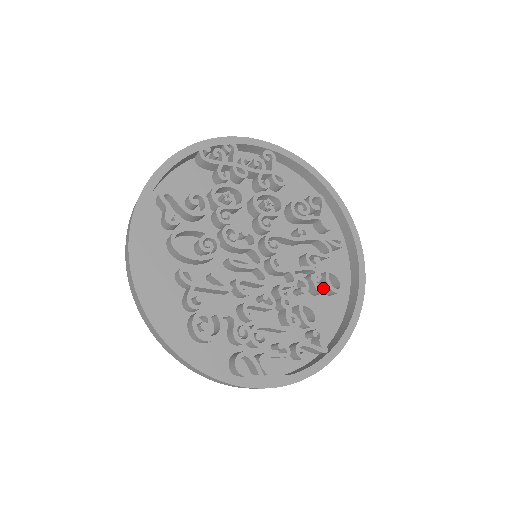
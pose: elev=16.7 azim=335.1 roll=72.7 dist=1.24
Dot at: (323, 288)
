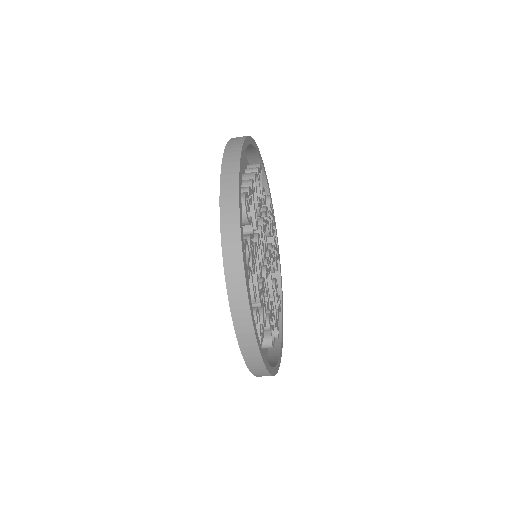
Dot at: (270, 325)
